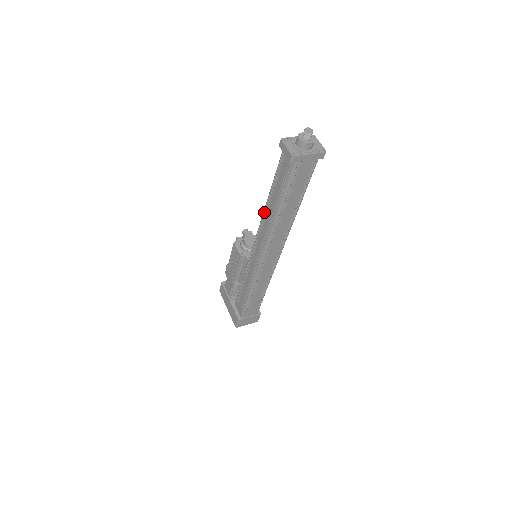
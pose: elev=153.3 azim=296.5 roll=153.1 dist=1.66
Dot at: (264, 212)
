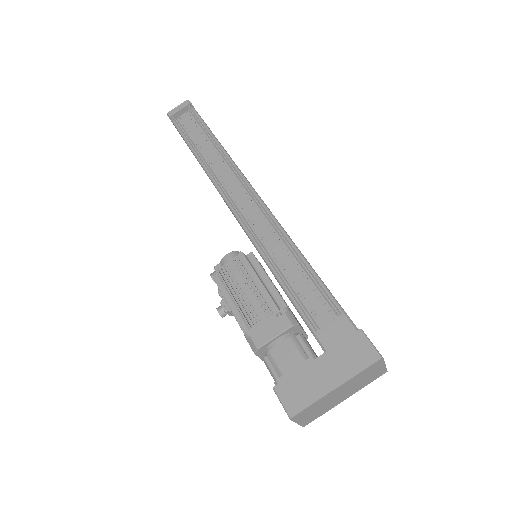
Dot at: (210, 174)
